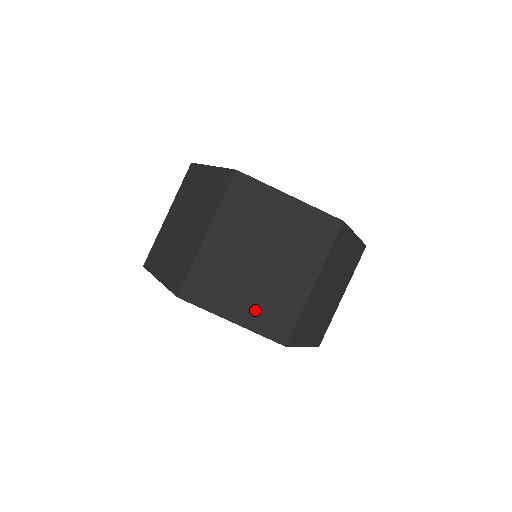
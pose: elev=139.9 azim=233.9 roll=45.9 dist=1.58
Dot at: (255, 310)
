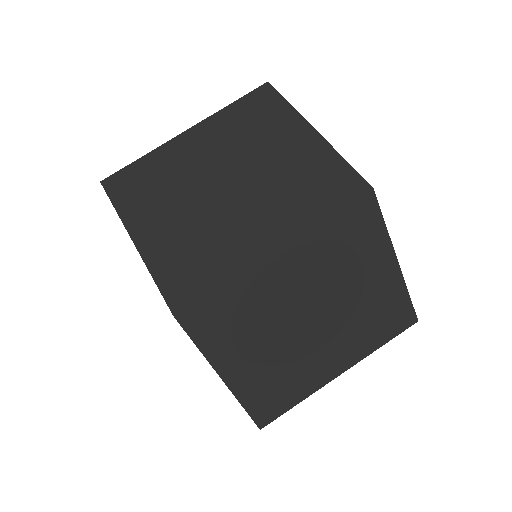
Dot at: (259, 376)
